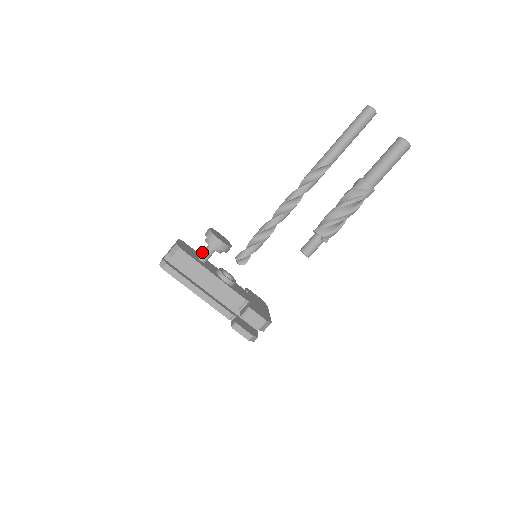
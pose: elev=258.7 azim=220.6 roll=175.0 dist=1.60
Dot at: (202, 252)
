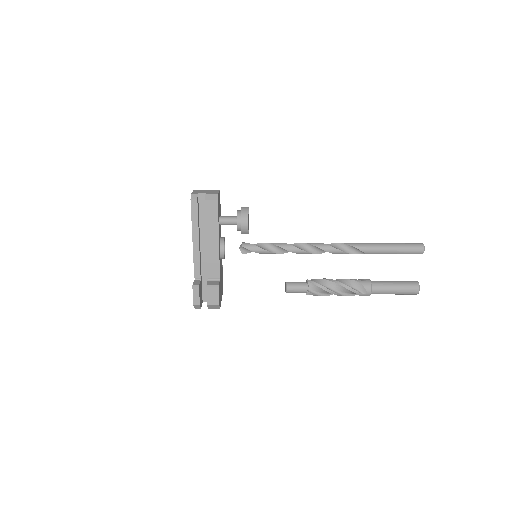
Dot at: (226, 216)
